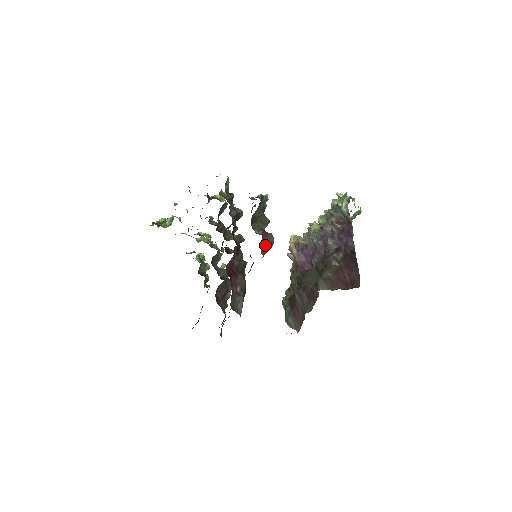
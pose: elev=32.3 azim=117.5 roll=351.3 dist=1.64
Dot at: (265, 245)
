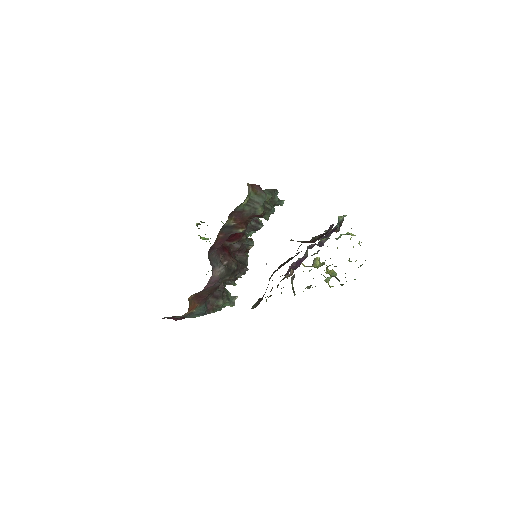
Dot at: (255, 191)
